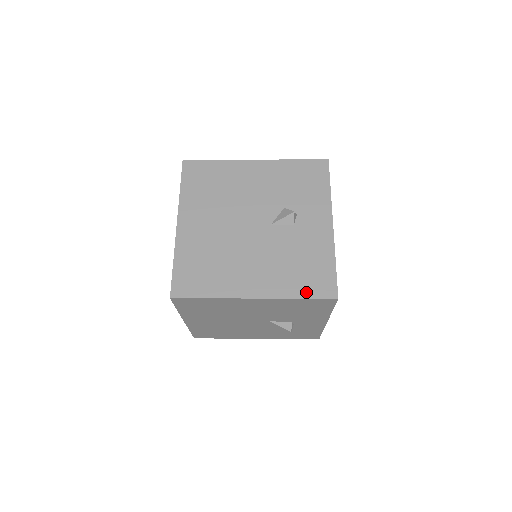
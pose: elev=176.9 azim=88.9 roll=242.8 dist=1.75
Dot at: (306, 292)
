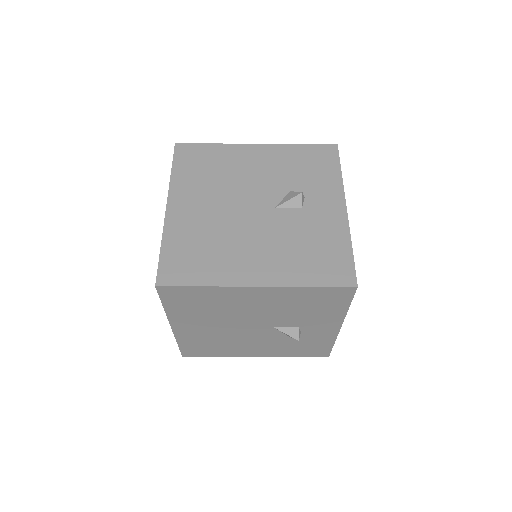
Dot at: (319, 279)
